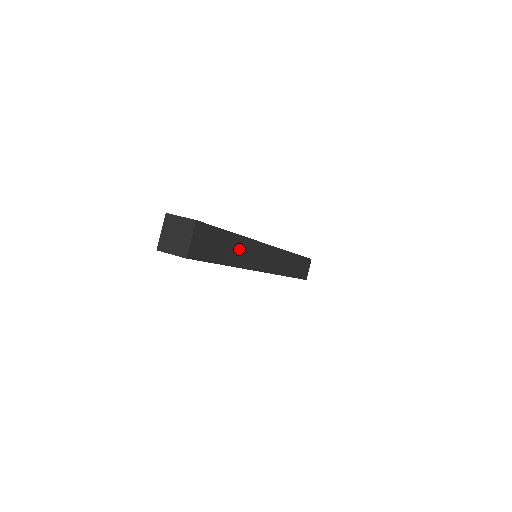
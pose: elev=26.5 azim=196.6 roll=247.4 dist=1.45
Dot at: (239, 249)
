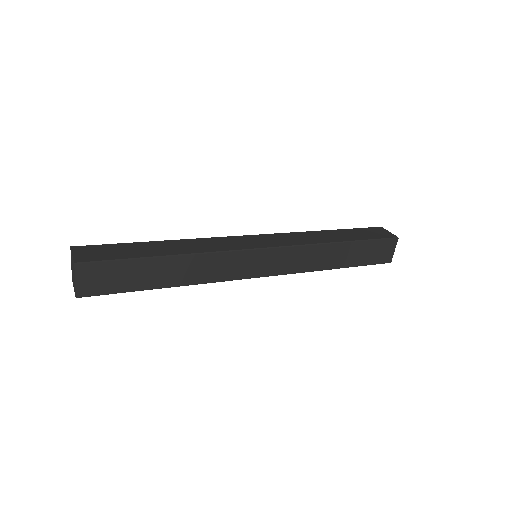
Dot at: (185, 268)
